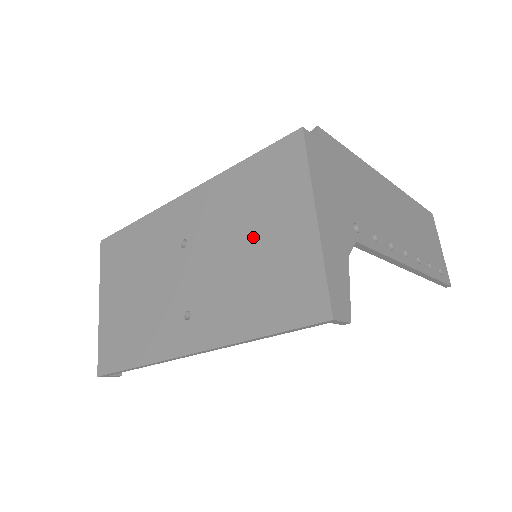
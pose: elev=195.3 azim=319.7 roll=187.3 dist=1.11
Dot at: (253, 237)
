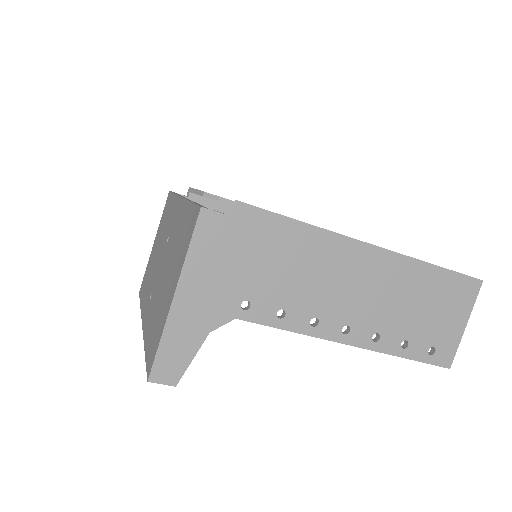
Dot at: (168, 275)
